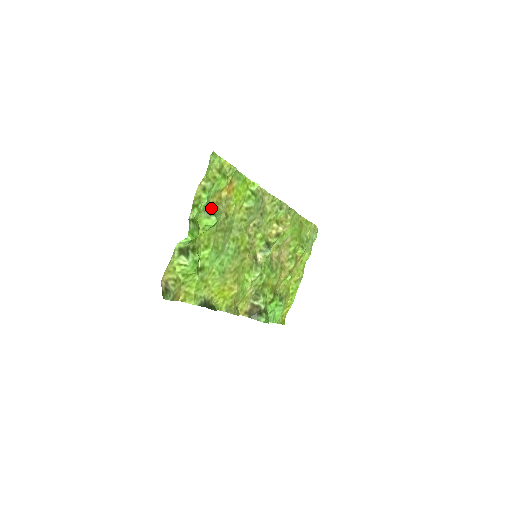
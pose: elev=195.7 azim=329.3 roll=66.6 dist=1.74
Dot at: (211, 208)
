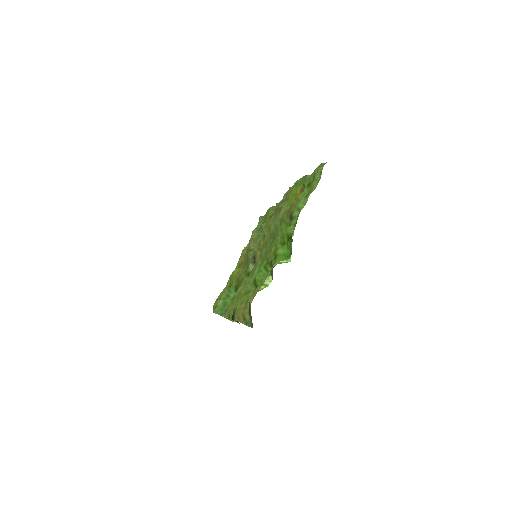
Dot at: occluded
